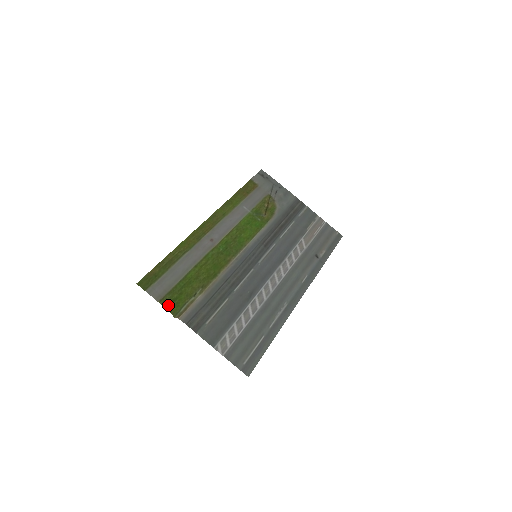
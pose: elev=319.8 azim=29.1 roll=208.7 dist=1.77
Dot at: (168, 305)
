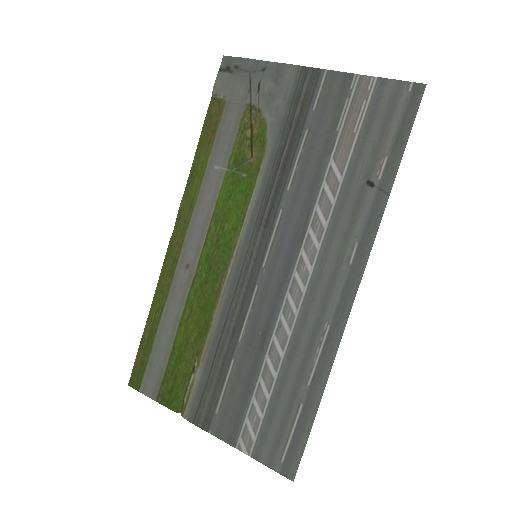
Dot at: (167, 401)
